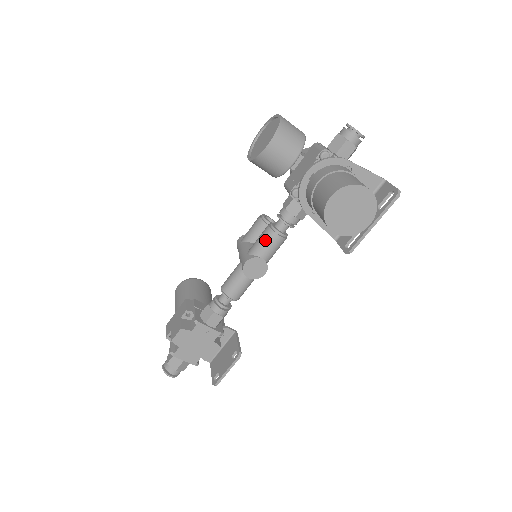
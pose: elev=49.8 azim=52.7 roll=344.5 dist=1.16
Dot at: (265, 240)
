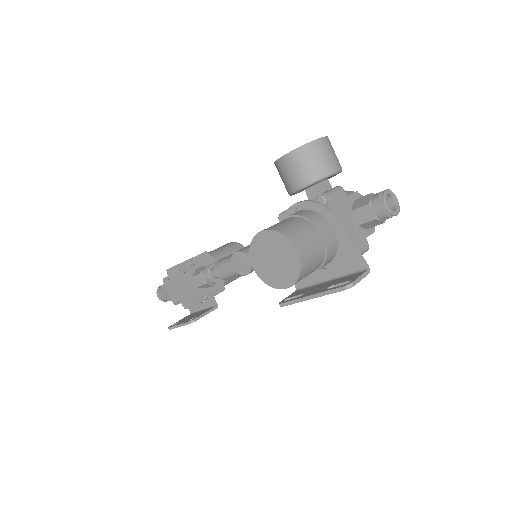
Dot at: occluded
